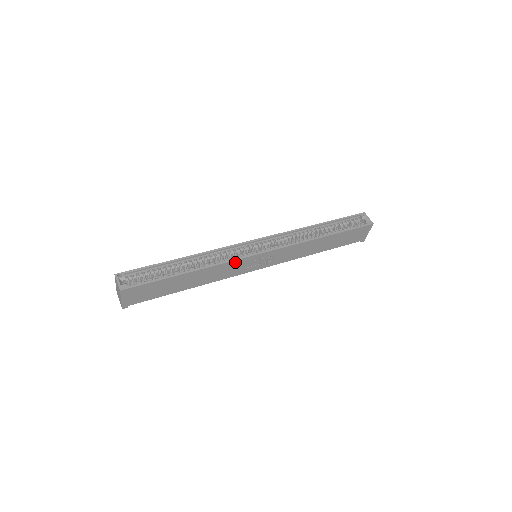
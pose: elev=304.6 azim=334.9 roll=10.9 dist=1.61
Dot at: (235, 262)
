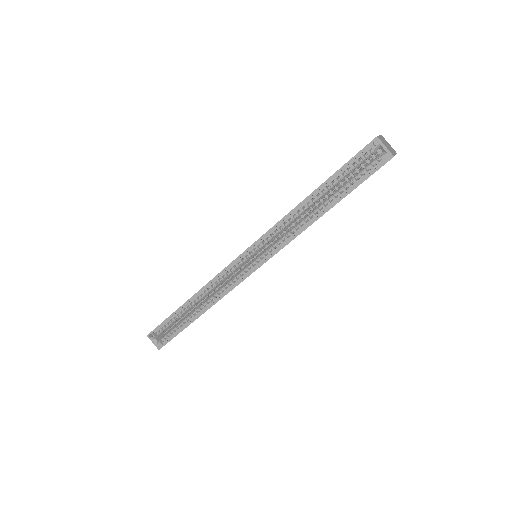
Dot at: occluded
